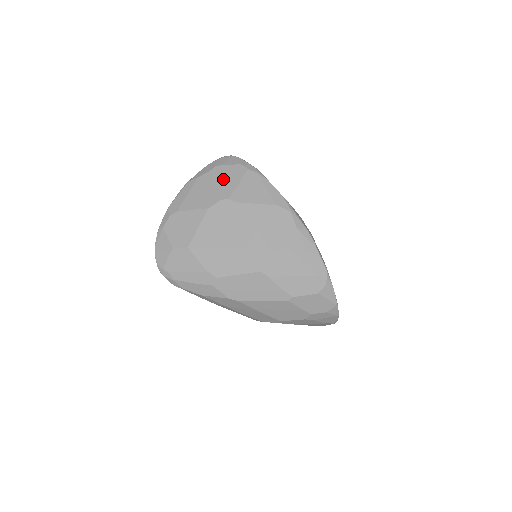
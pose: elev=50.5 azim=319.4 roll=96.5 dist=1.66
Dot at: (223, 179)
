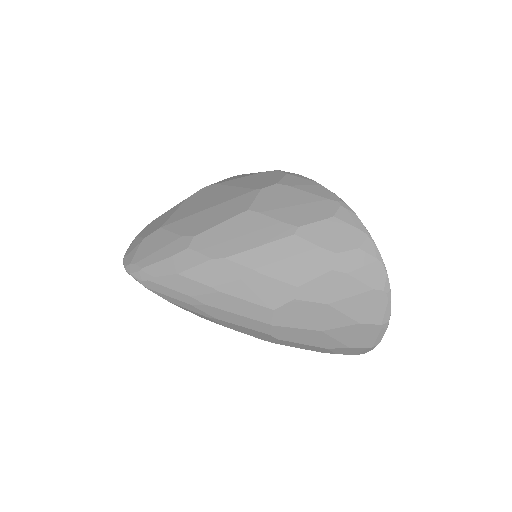
Dot at: occluded
